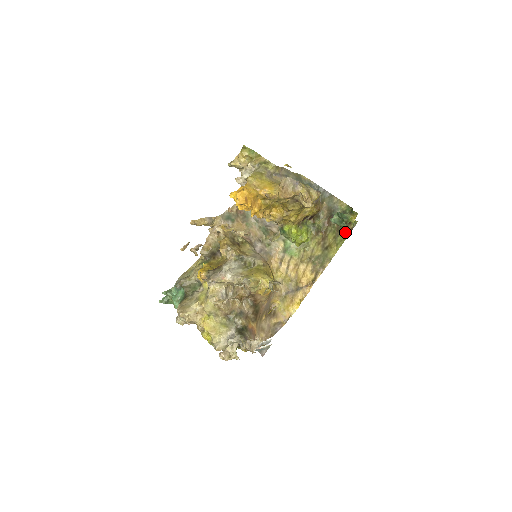
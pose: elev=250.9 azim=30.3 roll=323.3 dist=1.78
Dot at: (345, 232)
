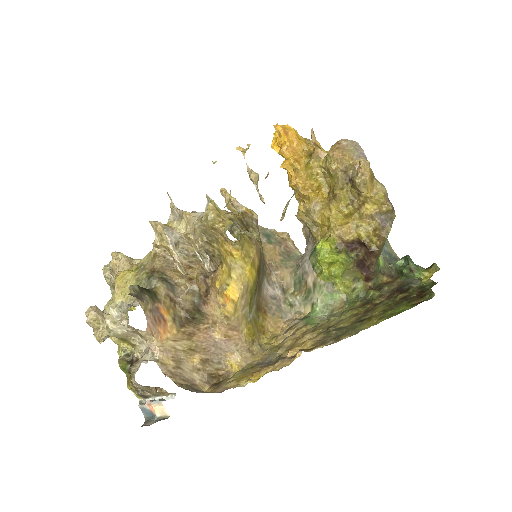
Dot at: (406, 306)
